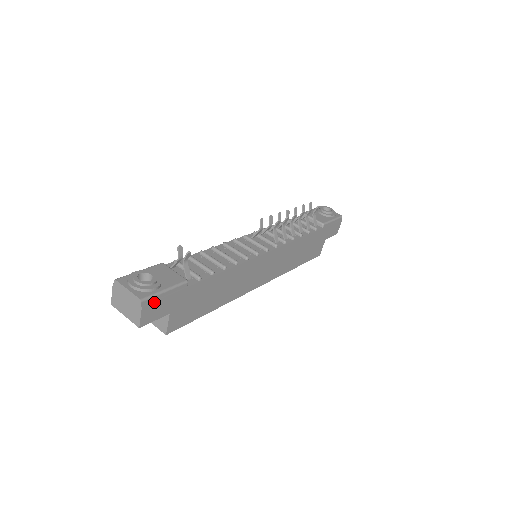
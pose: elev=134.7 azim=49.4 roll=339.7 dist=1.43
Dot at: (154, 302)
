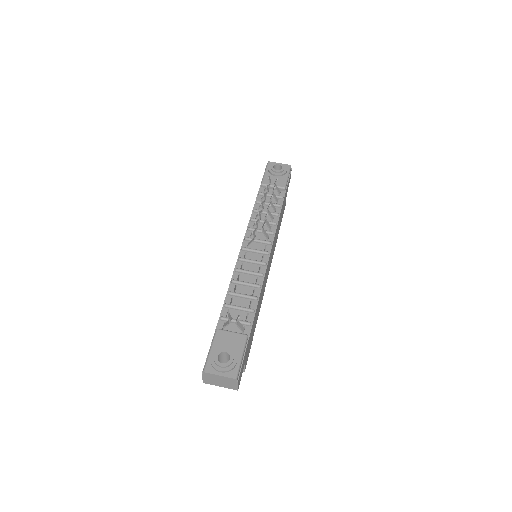
Dot at: occluded
